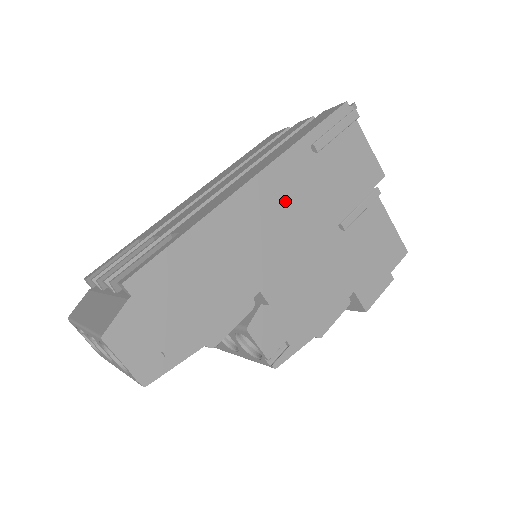
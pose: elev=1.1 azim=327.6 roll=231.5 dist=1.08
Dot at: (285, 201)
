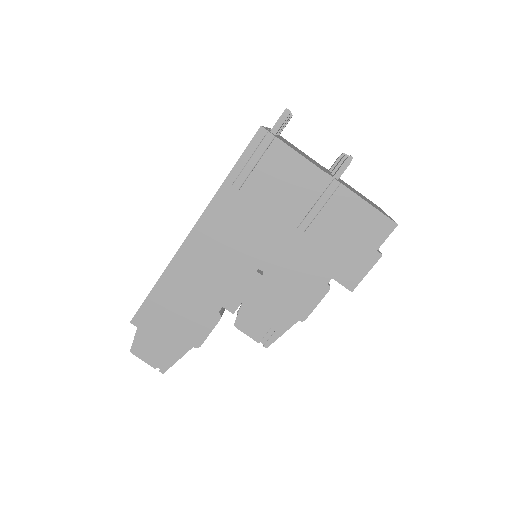
Dot at: (223, 238)
